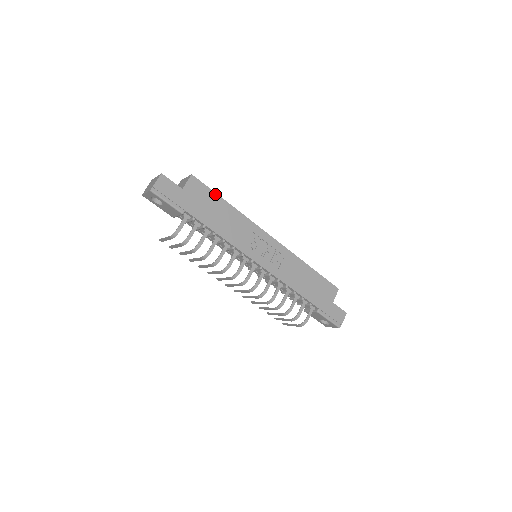
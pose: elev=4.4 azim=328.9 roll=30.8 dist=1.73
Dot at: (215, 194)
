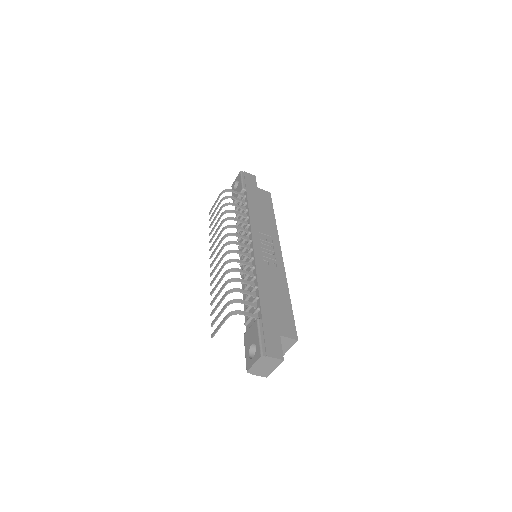
Dot at: (272, 208)
